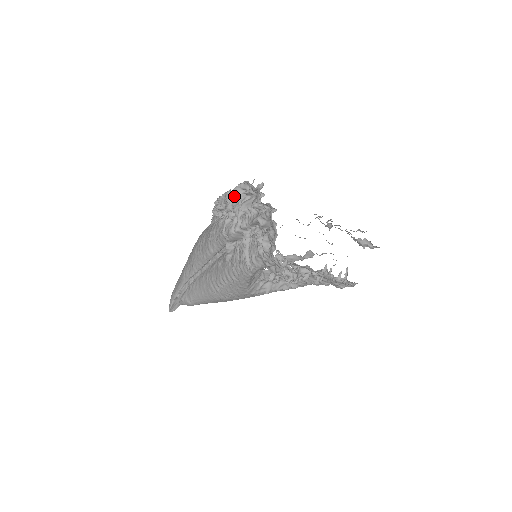
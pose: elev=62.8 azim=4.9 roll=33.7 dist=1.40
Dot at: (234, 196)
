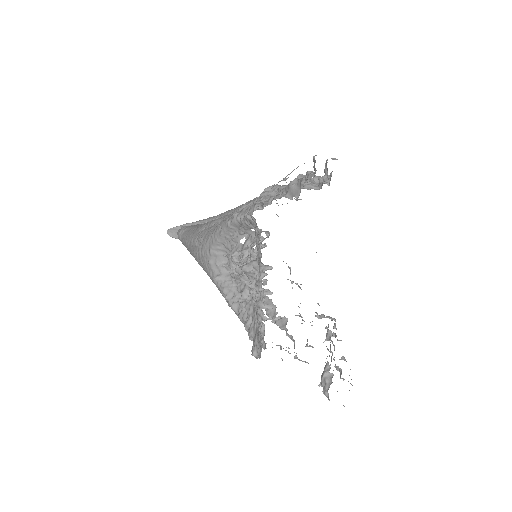
Dot at: (312, 184)
